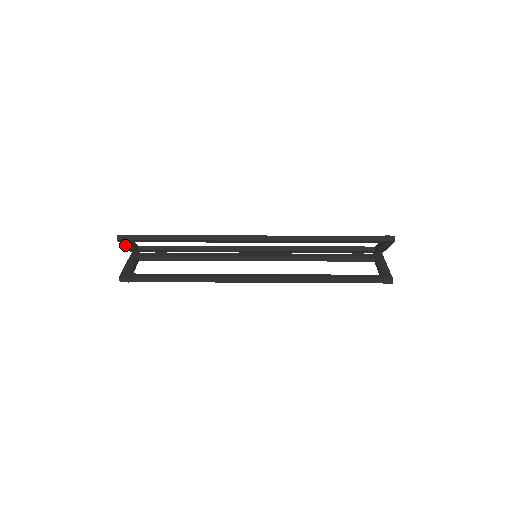
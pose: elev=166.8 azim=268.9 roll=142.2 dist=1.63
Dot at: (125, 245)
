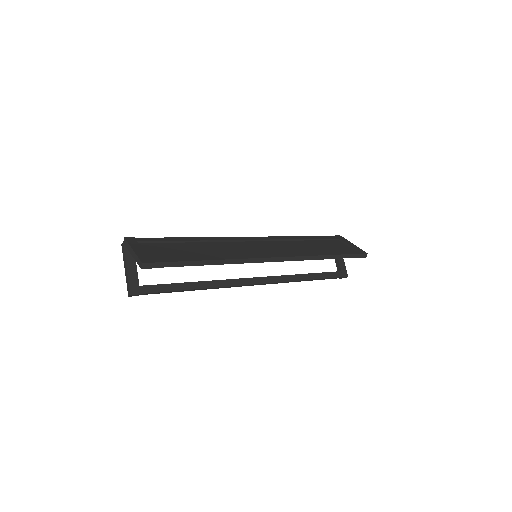
Dot at: occluded
